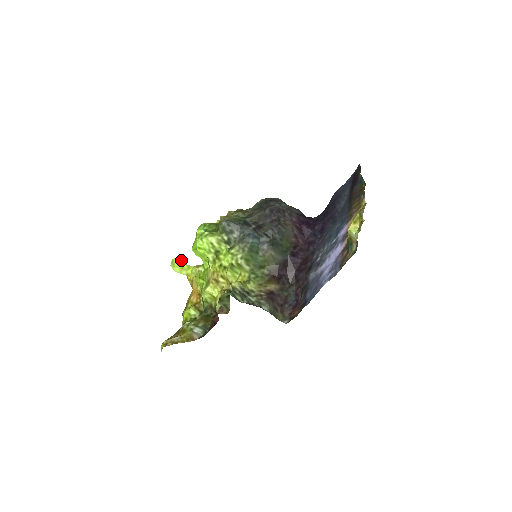
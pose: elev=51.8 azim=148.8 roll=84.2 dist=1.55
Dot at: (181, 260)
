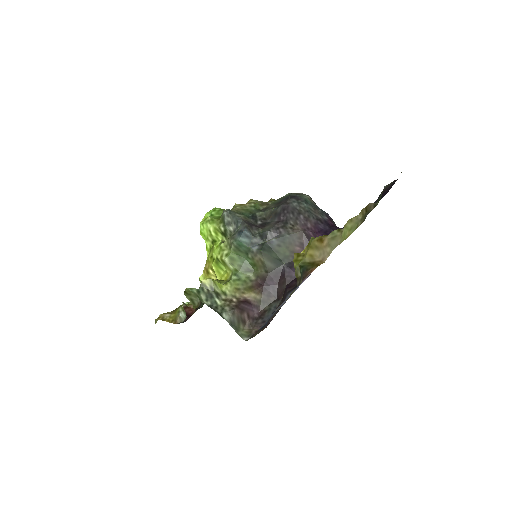
Dot at: occluded
